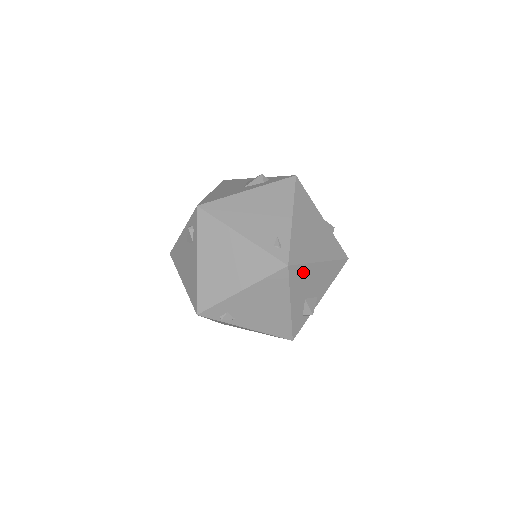
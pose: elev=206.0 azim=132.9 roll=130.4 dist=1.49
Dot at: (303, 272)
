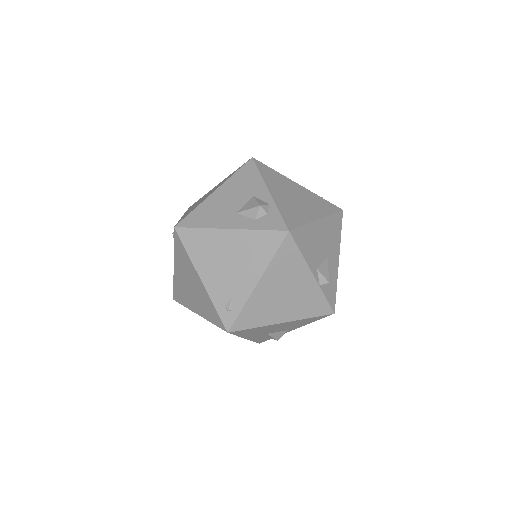
Dot at: (255, 329)
